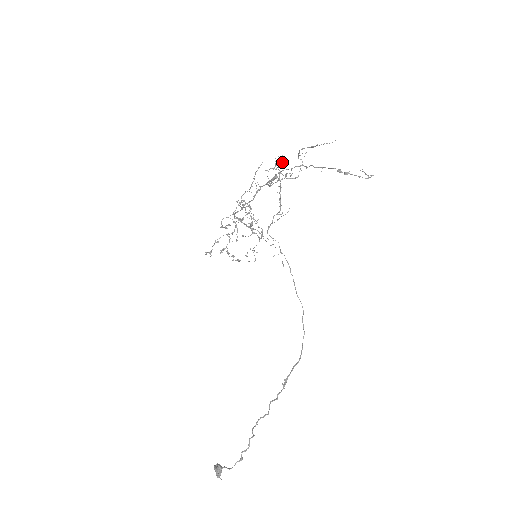
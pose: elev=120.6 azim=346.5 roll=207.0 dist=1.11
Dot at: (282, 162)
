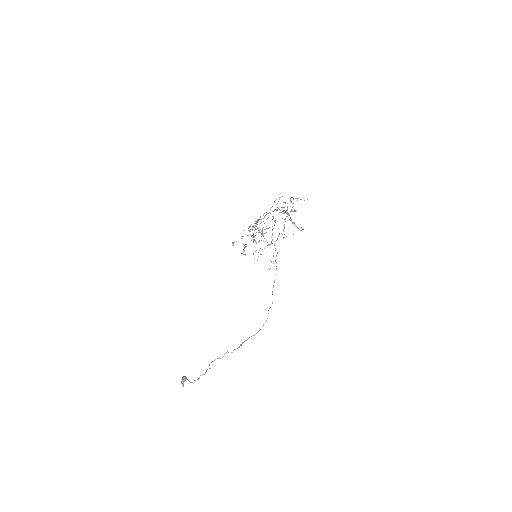
Dot at: occluded
